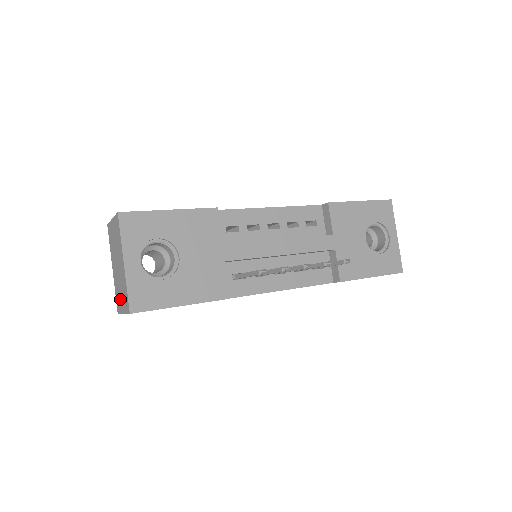
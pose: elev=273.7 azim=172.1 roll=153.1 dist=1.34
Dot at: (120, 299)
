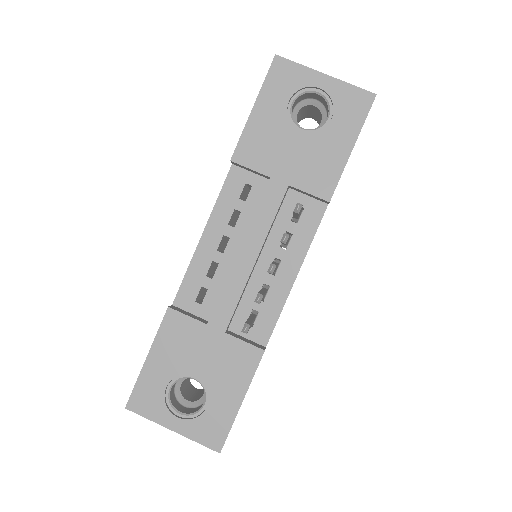
Dot at: occluded
